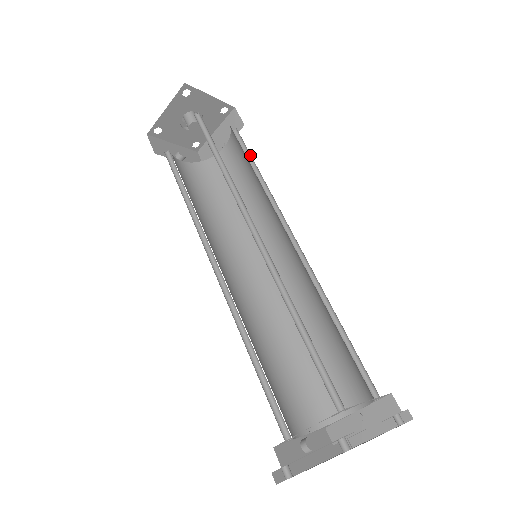
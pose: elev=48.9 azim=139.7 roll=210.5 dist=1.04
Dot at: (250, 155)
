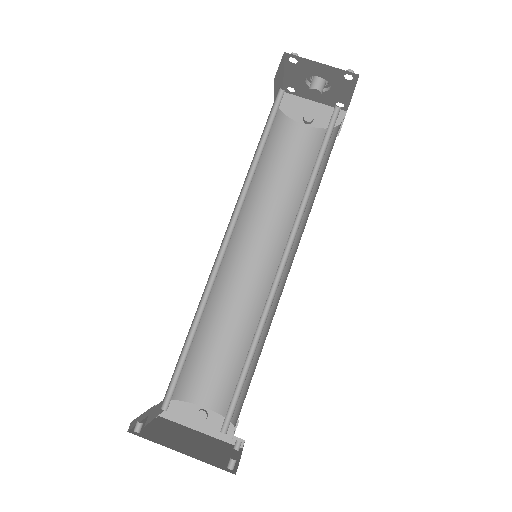
Dot at: occluded
